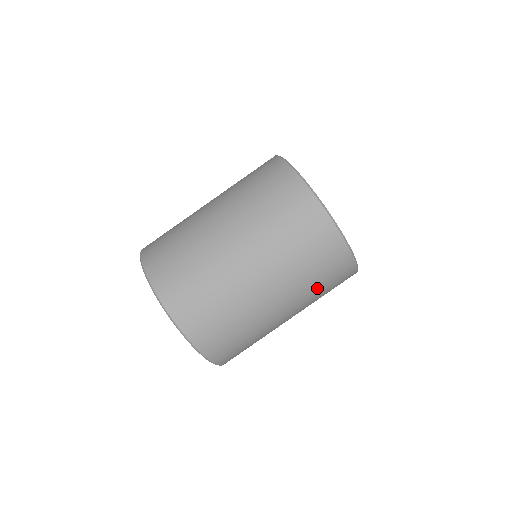
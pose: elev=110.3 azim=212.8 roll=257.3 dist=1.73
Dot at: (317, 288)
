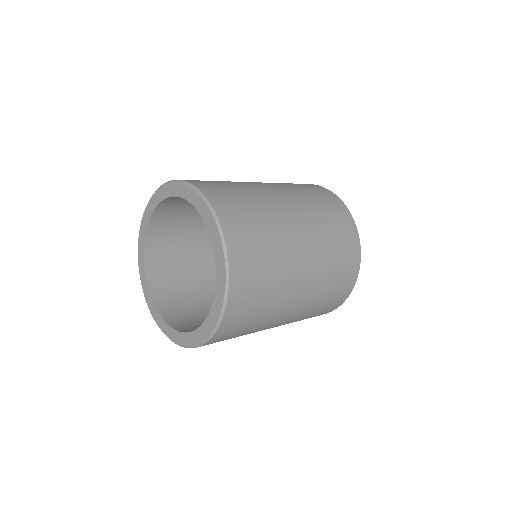
Dot at: (330, 237)
